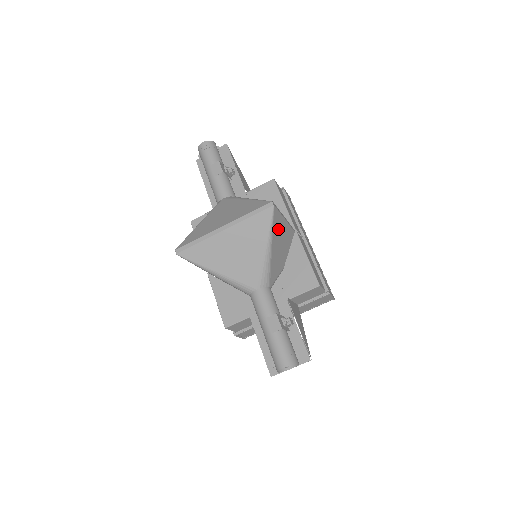
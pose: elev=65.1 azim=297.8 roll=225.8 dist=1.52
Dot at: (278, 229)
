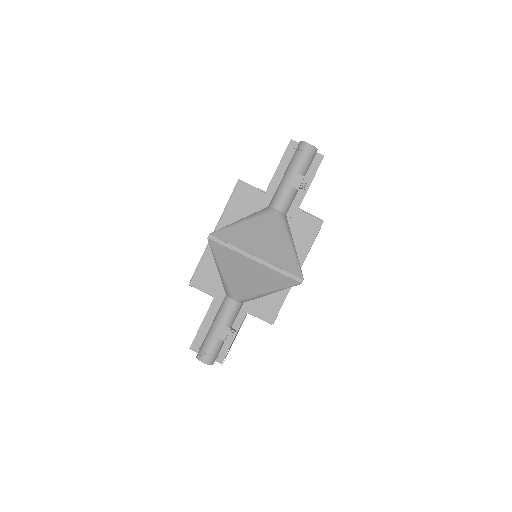
Dot at: occluded
